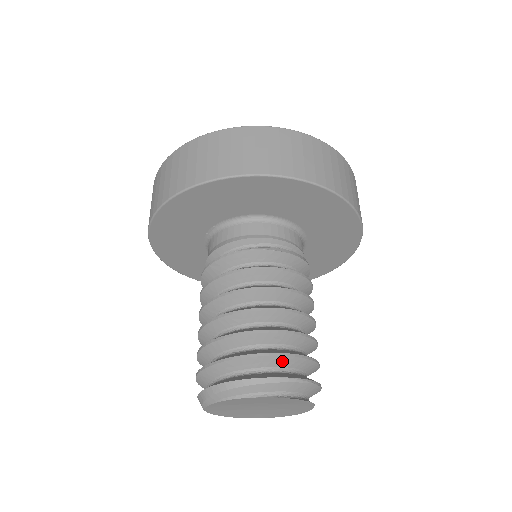
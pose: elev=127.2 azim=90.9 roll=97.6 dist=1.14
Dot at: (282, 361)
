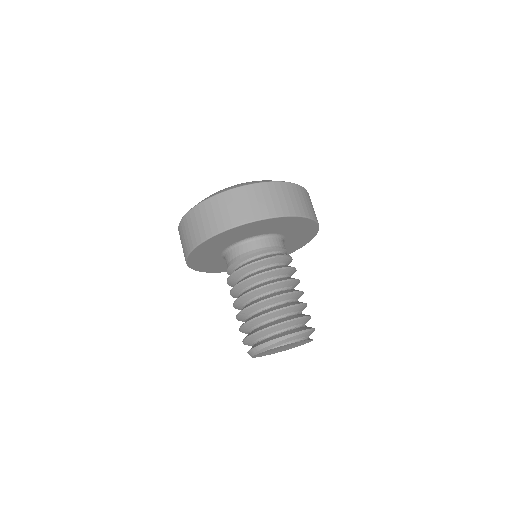
Dot at: (300, 321)
